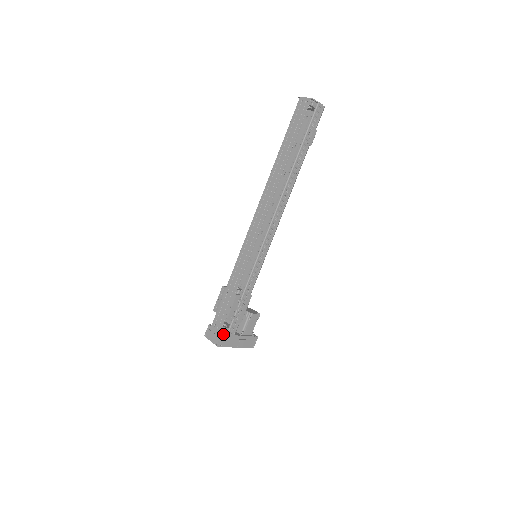
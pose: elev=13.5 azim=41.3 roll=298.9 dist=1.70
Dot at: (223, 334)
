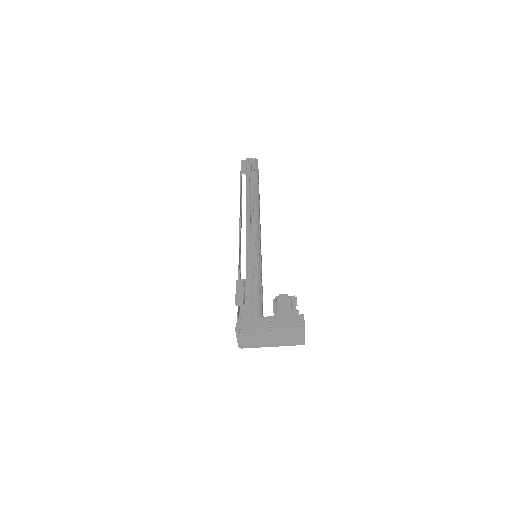
Dot at: (238, 318)
